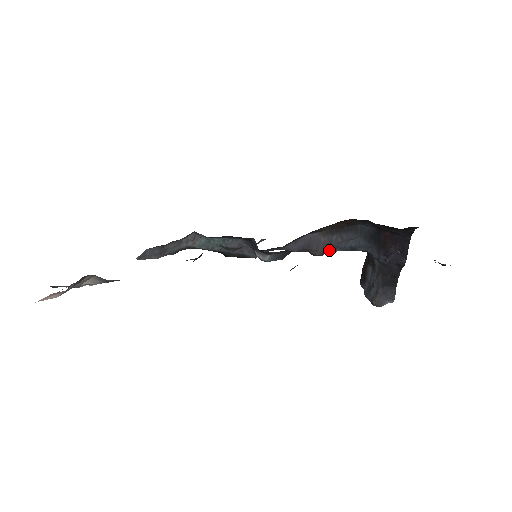
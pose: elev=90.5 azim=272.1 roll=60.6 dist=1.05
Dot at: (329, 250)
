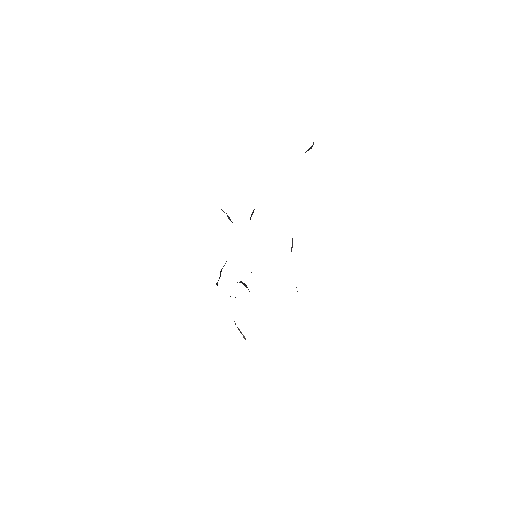
Dot at: occluded
